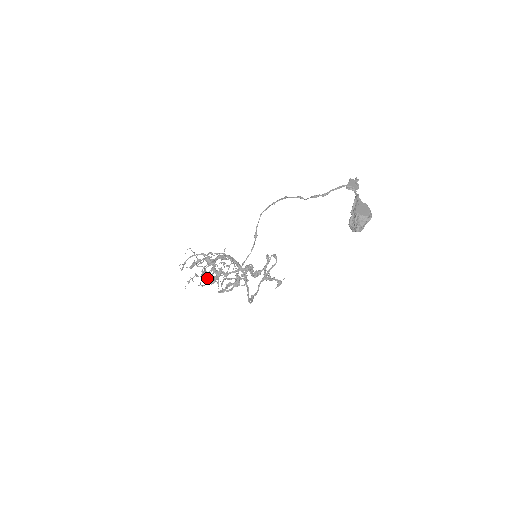
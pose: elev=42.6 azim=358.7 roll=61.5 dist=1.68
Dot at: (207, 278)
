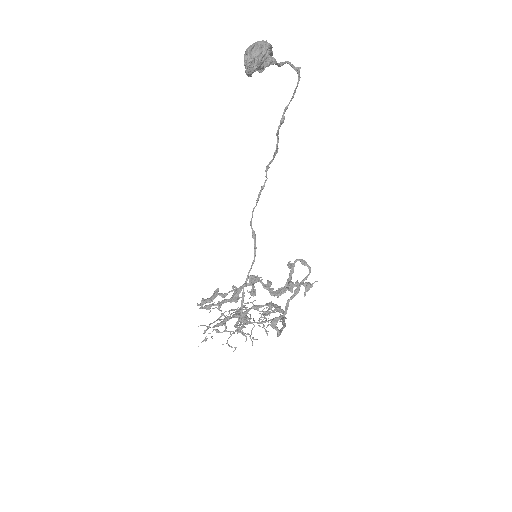
Dot at: occluded
